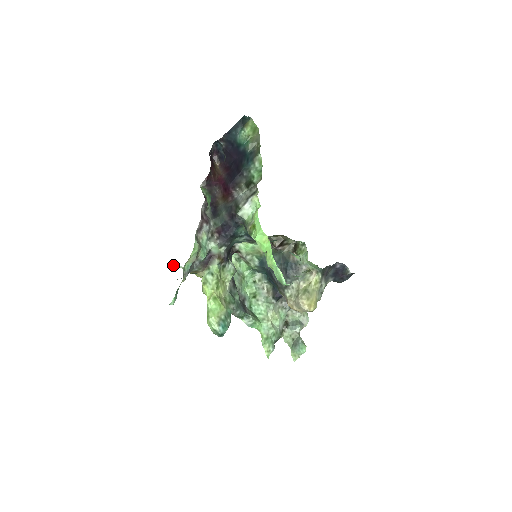
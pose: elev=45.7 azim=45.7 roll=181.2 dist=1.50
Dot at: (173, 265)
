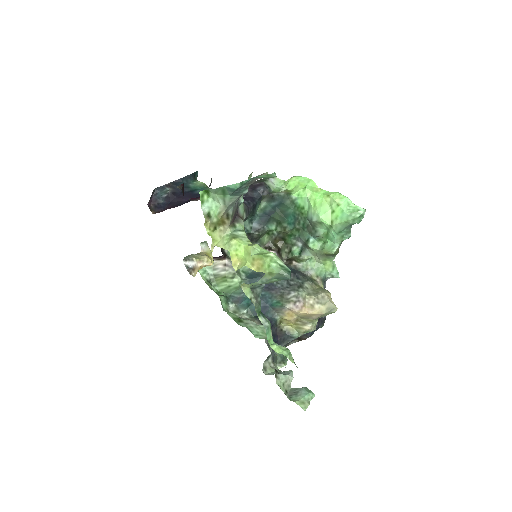
Dot at: (200, 200)
